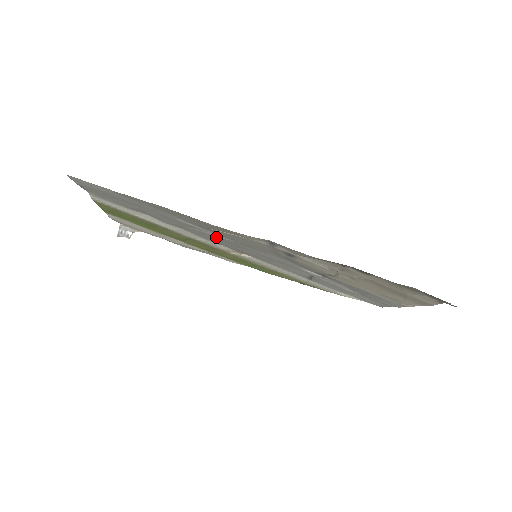
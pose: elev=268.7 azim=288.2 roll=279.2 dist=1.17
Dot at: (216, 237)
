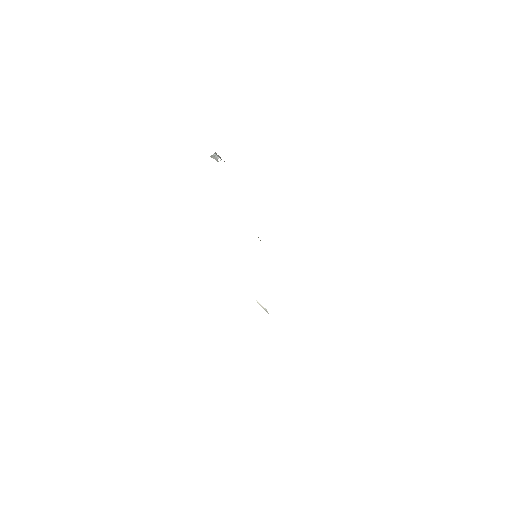
Dot at: occluded
